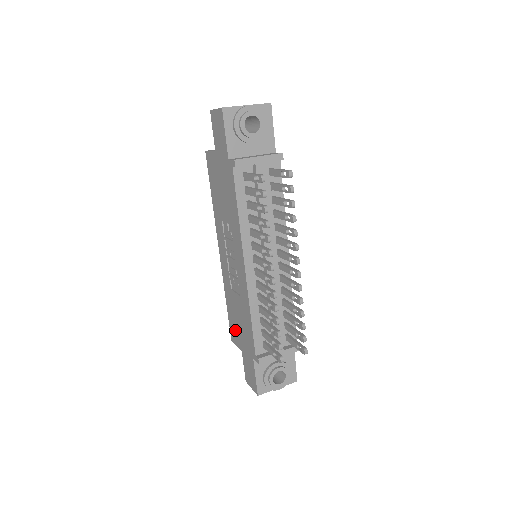
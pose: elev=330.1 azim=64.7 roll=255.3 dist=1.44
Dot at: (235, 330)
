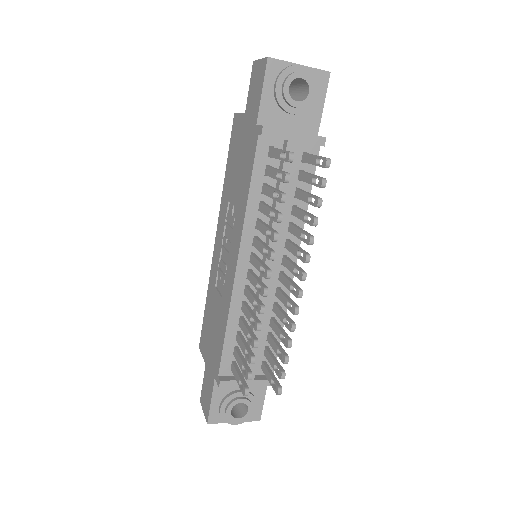
Dot at: (206, 336)
